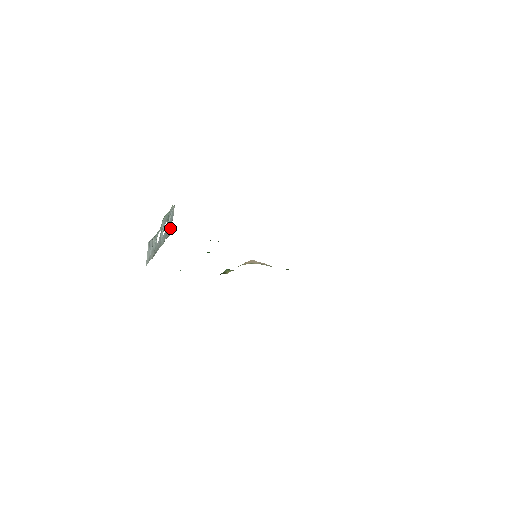
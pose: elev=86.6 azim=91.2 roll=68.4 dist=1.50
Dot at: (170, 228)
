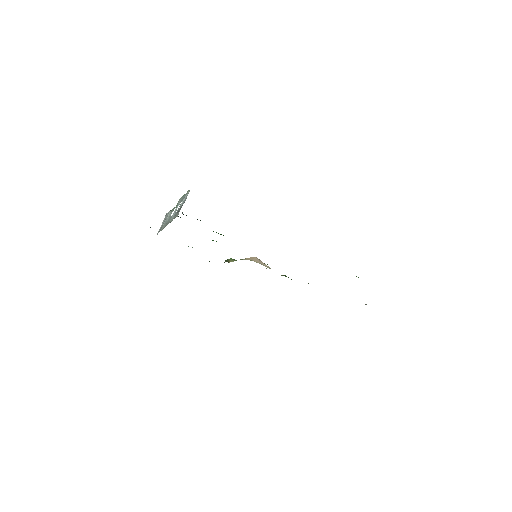
Dot at: (179, 210)
